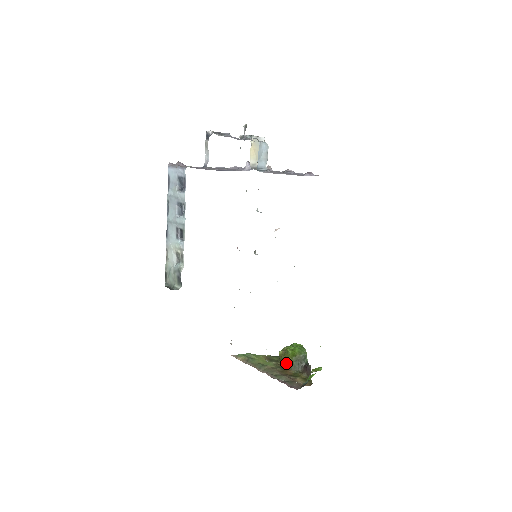
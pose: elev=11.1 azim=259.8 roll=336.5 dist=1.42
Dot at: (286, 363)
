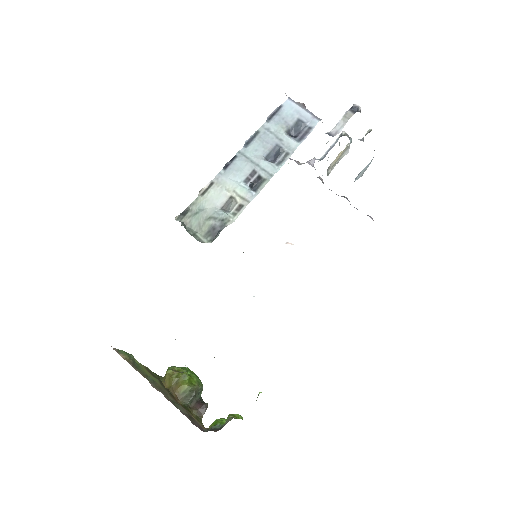
Dot at: (176, 388)
